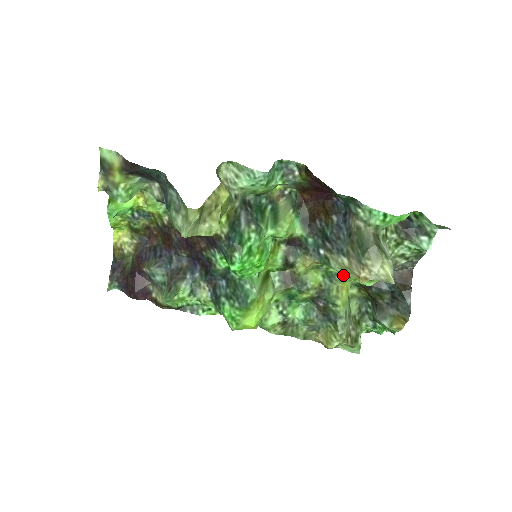
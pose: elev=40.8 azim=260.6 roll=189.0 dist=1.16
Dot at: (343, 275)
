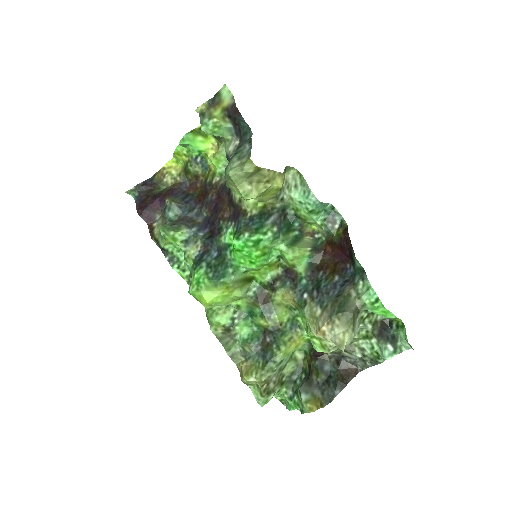
Dot at: (304, 330)
